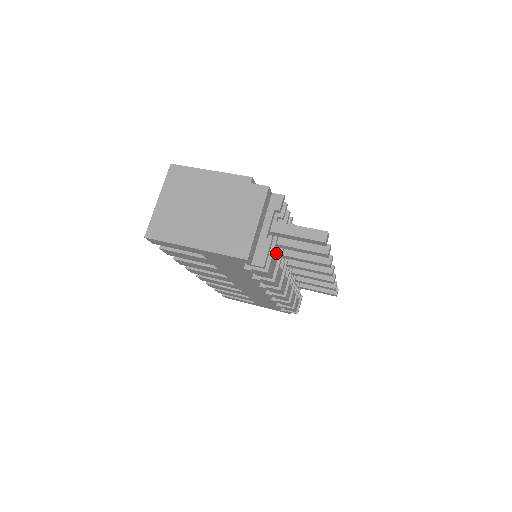
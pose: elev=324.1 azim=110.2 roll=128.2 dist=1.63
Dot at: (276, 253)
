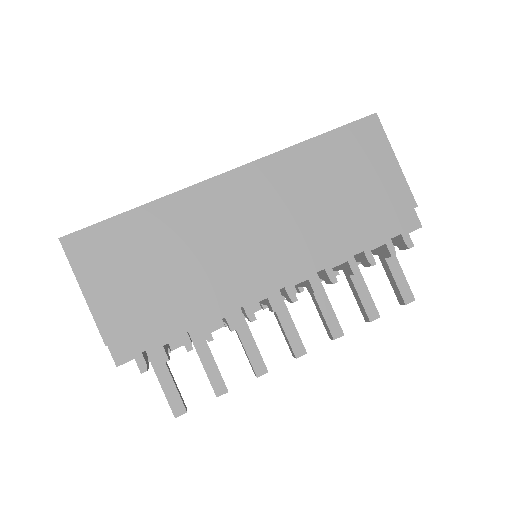
Dot at: occluded
